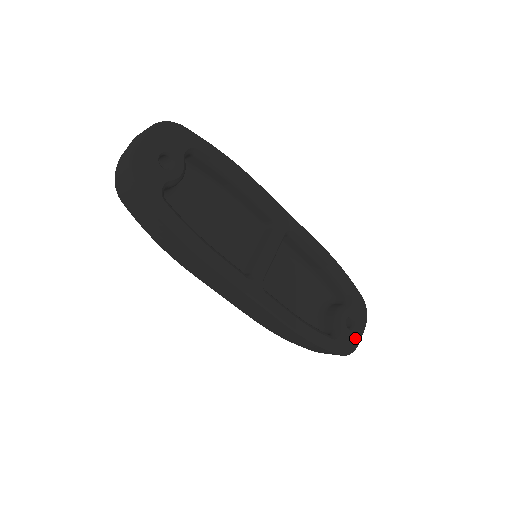
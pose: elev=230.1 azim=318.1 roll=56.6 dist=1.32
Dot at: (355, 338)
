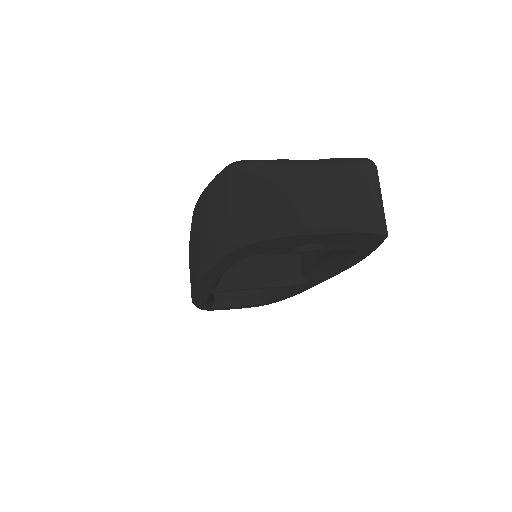
Dot at: (225, 309)
